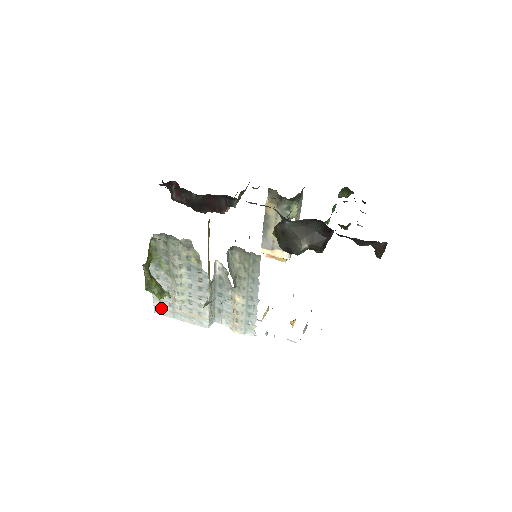
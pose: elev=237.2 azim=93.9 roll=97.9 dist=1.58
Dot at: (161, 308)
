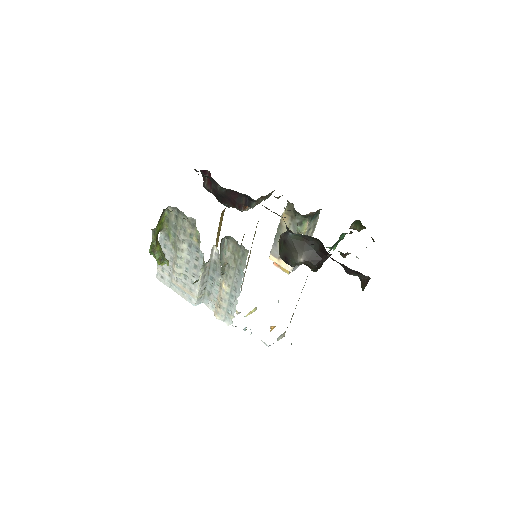
Dot at: (162, 275)
